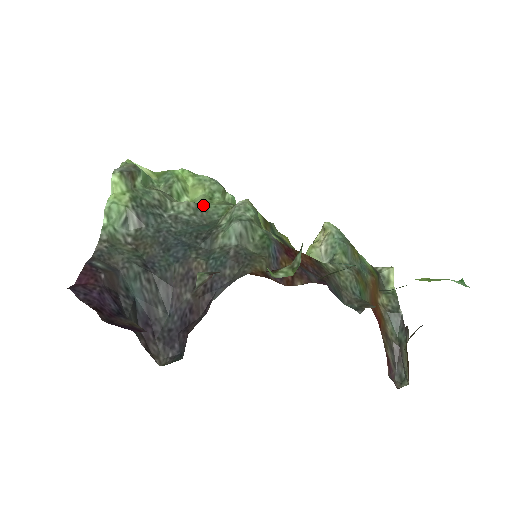
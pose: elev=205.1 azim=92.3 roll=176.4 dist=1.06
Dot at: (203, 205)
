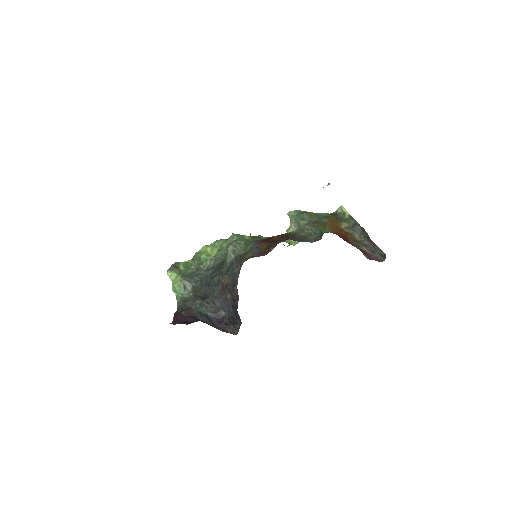
Dot at: (218, 254)
